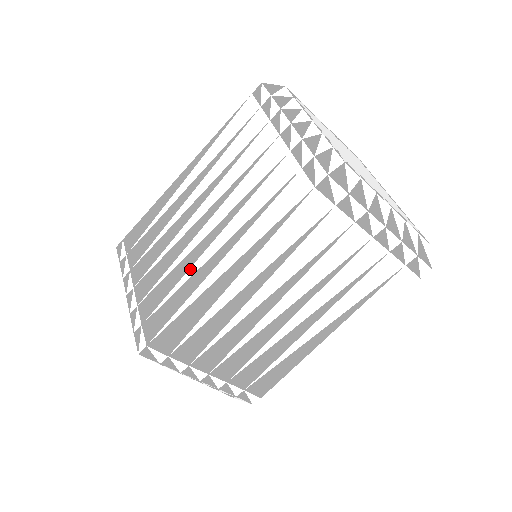
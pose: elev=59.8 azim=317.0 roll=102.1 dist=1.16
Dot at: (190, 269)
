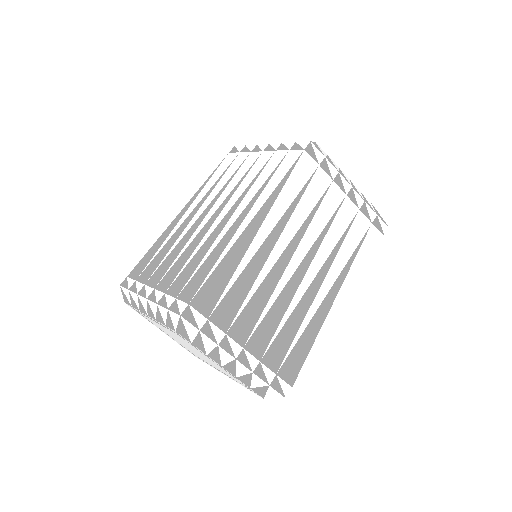
Dot at: (217, 239)
